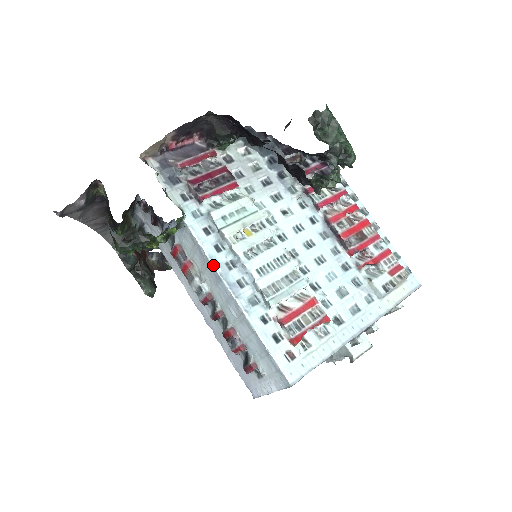
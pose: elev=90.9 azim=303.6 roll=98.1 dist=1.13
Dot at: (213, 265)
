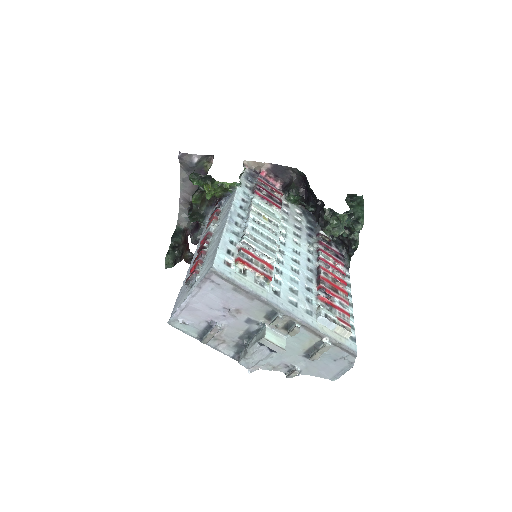
Dot at: (231, 207)
